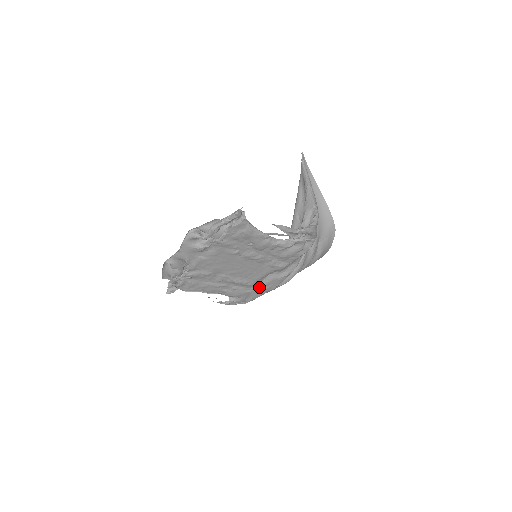
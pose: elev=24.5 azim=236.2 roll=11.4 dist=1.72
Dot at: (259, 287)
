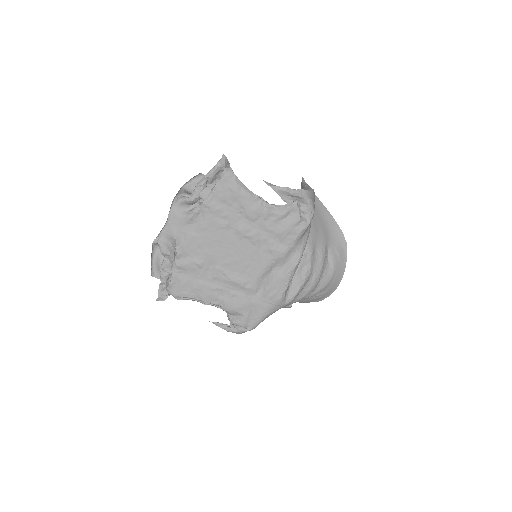
Dot at: (262, 294)
